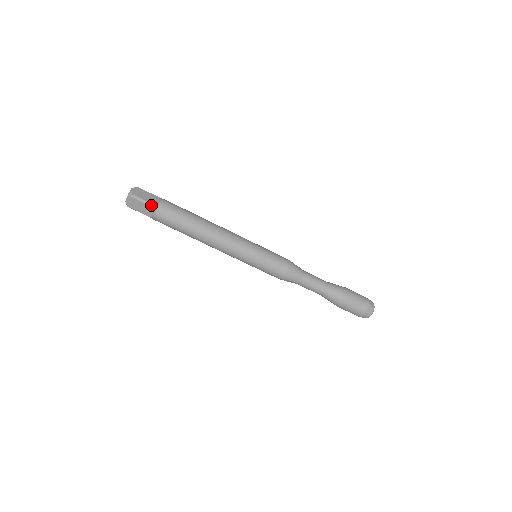
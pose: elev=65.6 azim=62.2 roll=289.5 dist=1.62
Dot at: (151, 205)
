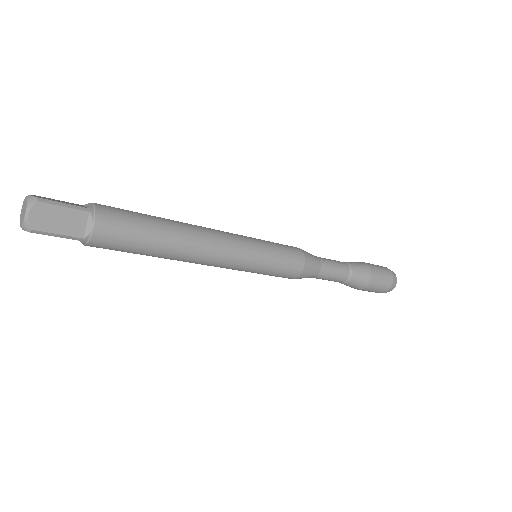
Dot at: (75, 239)
